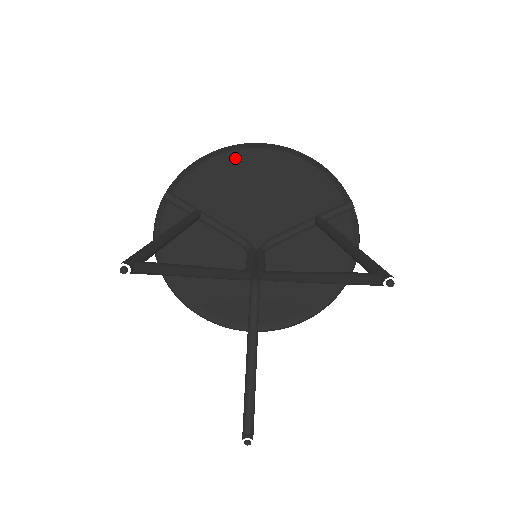
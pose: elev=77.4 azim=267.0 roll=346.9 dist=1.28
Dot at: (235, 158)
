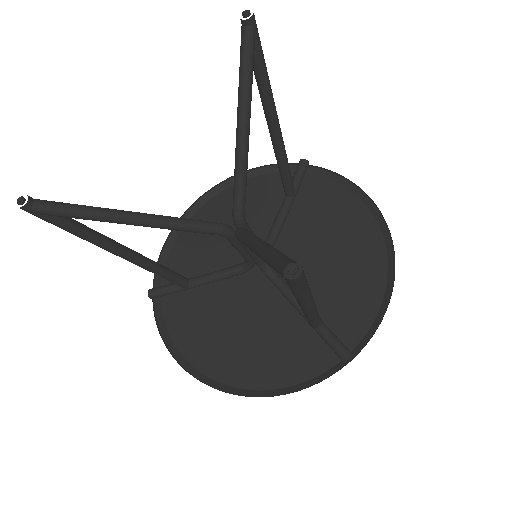
Dot at: occluded
